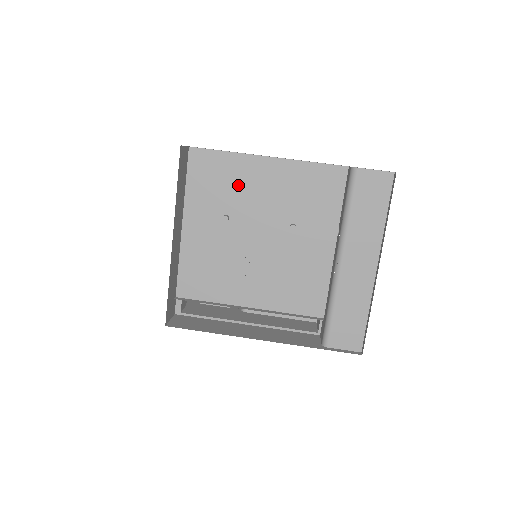
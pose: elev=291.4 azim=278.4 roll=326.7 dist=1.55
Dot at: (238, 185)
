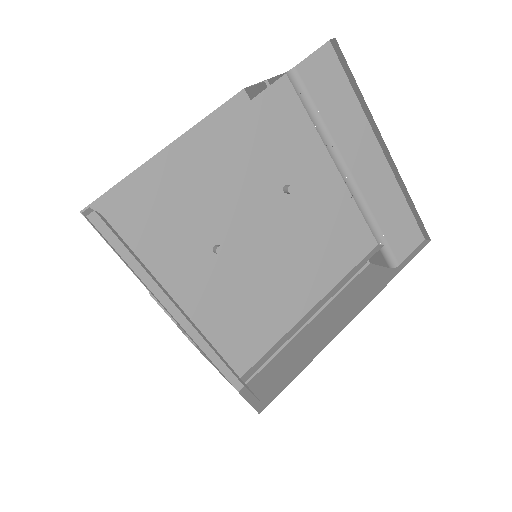
Dot at: (197, 202)
